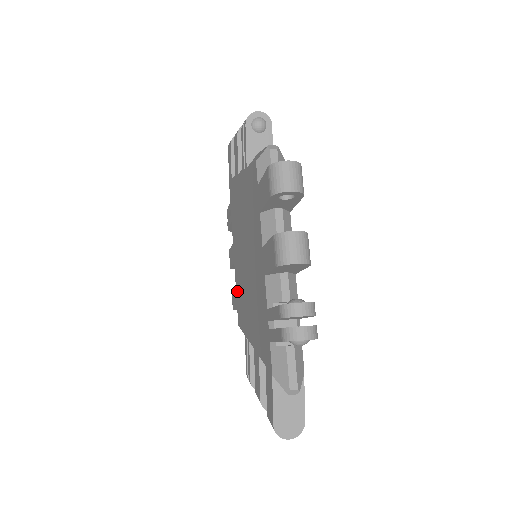
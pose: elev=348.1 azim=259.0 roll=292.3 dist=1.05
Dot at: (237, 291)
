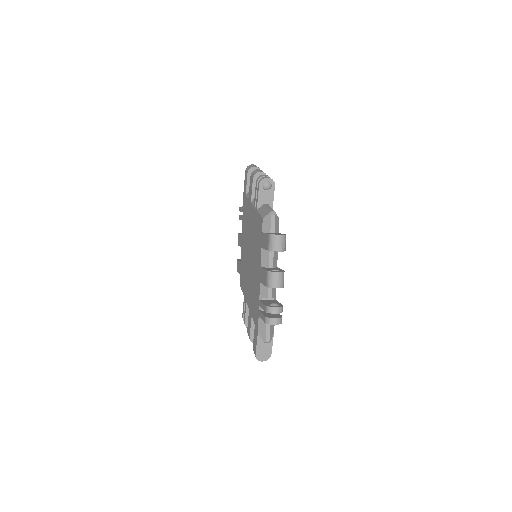
Dot at: (241, 266)
